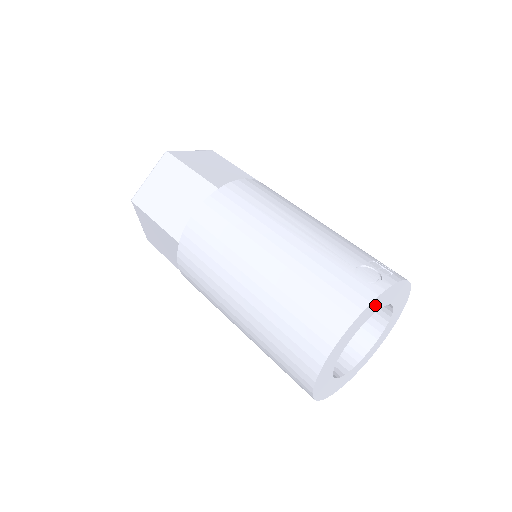
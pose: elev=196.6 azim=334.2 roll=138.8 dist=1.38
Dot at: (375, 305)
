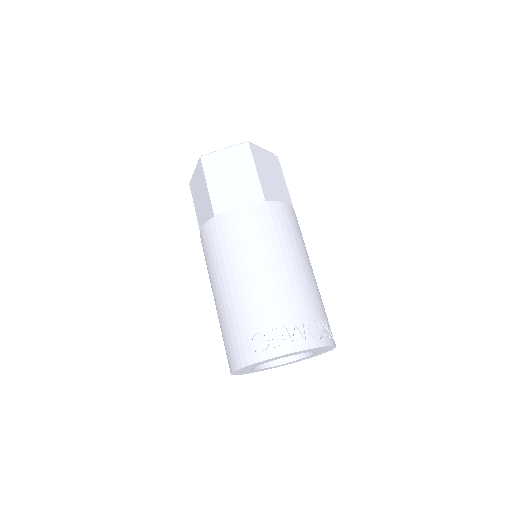
Dot at: (260, 363)
